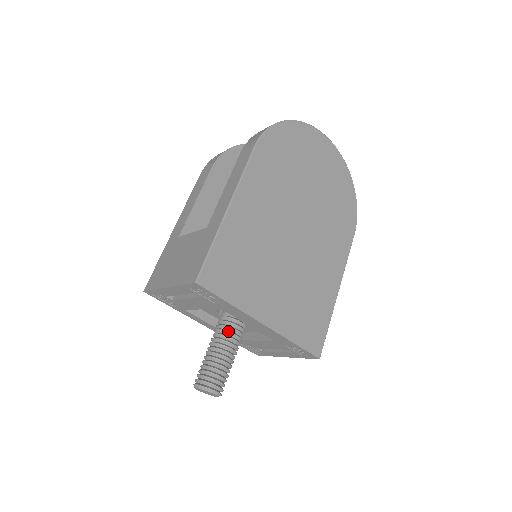
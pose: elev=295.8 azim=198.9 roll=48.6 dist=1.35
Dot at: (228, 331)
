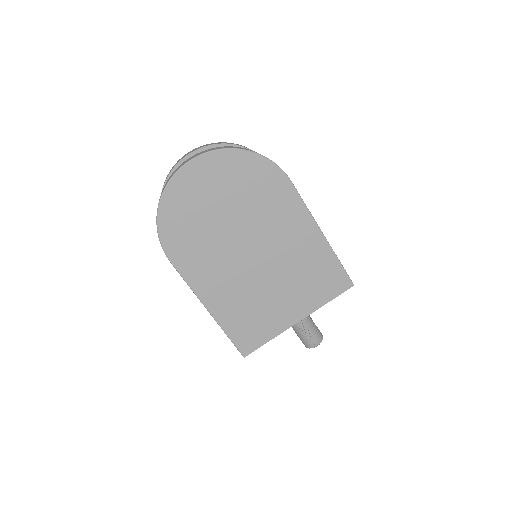
Dot at: occluded
